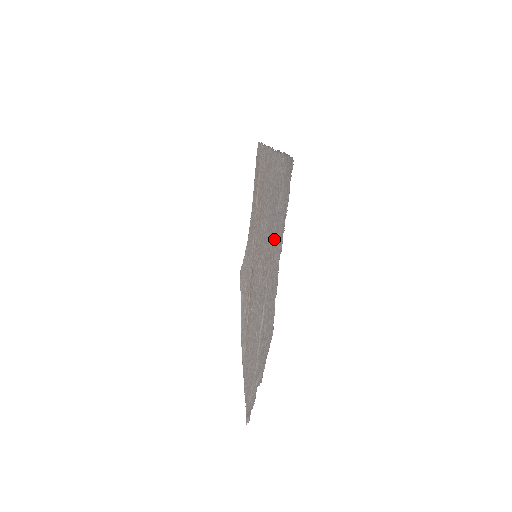
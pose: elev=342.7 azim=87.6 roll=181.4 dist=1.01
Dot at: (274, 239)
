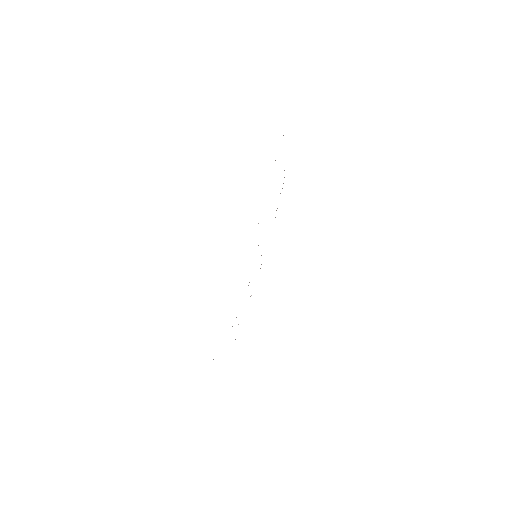
Dot at: occluded
